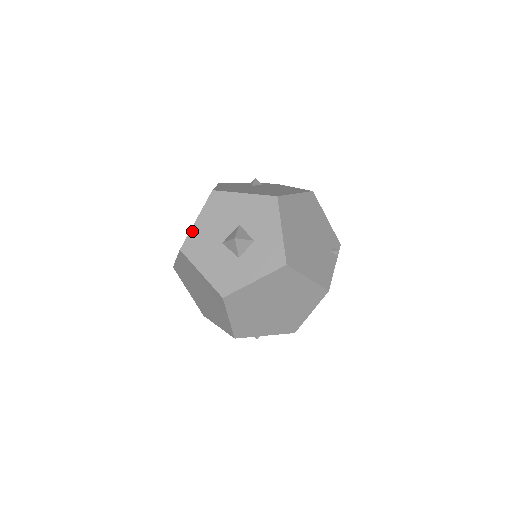
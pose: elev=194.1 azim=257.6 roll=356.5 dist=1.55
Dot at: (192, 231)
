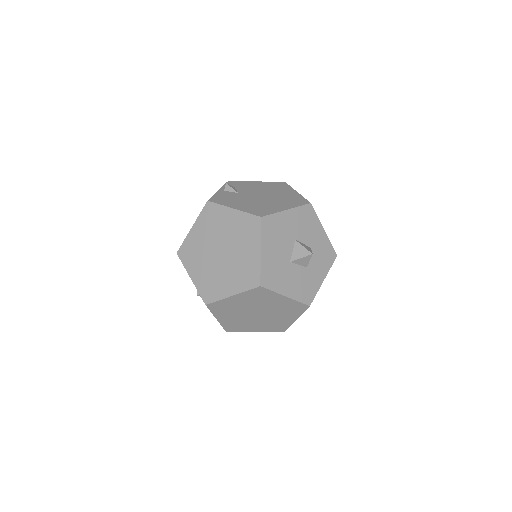
Dot at: (263, 264)
